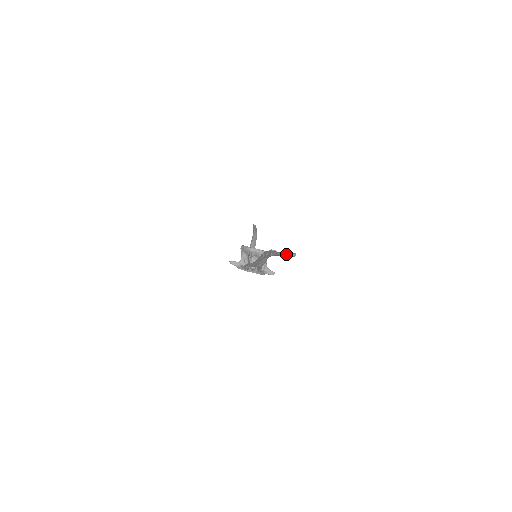
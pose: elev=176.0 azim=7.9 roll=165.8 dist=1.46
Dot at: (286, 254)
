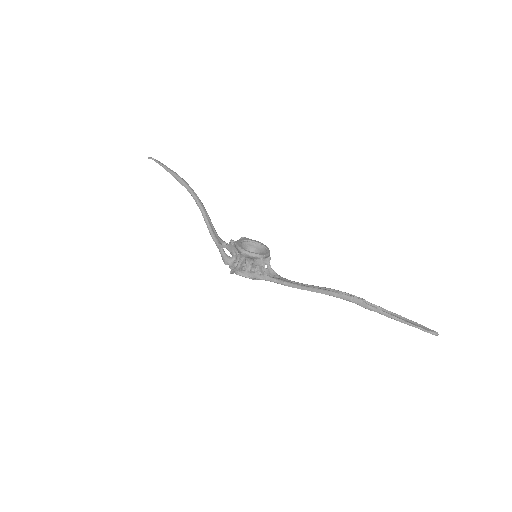
Dot at: (420, 329)
